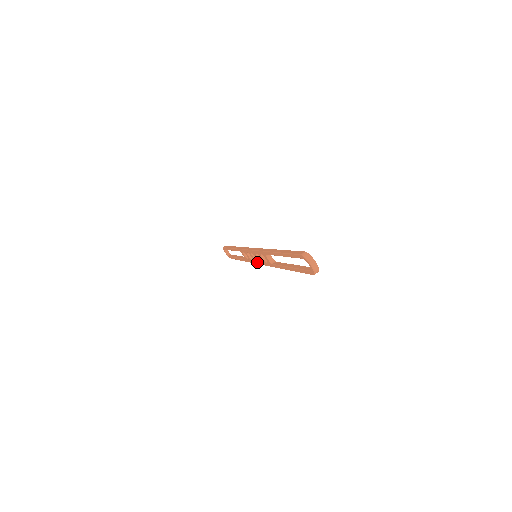
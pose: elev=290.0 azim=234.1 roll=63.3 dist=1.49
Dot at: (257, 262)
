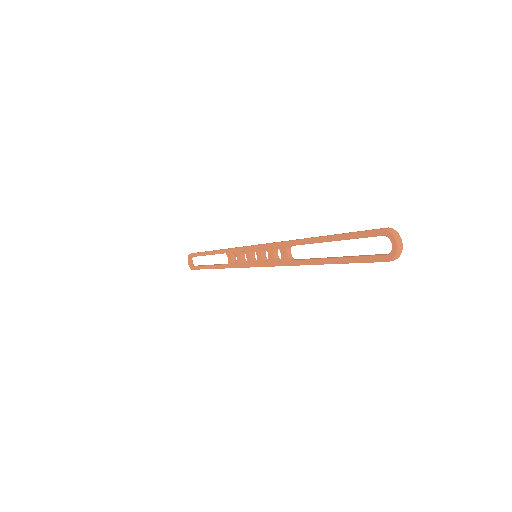
Dot at: (254, 264)
